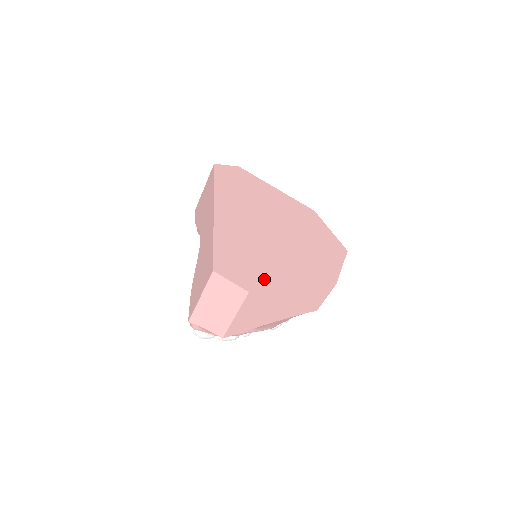
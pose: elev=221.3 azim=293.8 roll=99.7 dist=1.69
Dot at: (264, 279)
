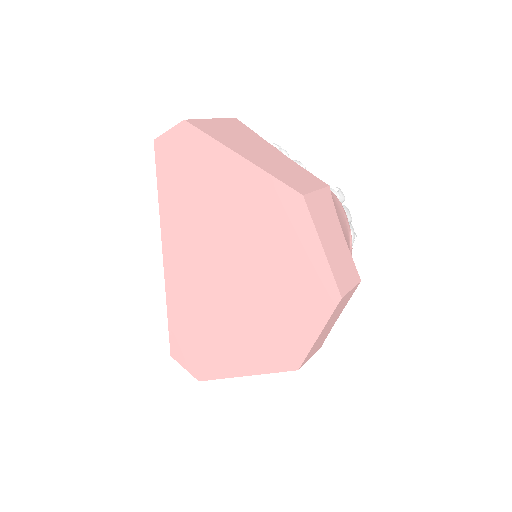
Dot at: (212, 365)
